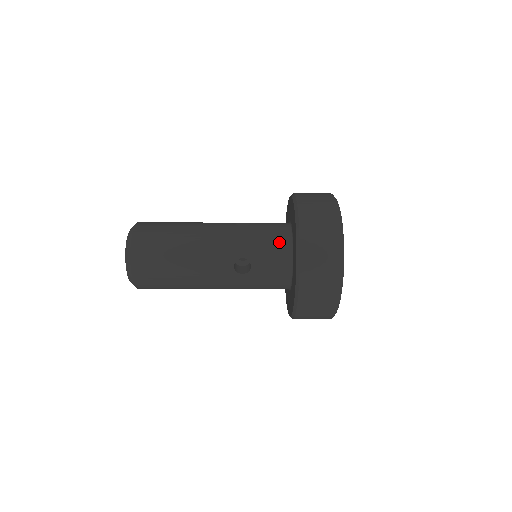
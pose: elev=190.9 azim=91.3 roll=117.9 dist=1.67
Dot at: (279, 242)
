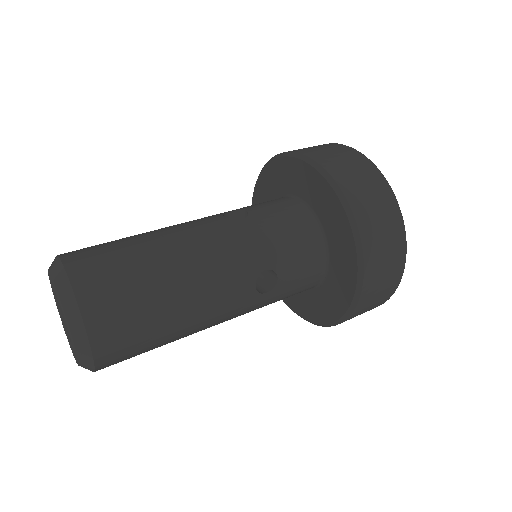
Dot at: occluded
